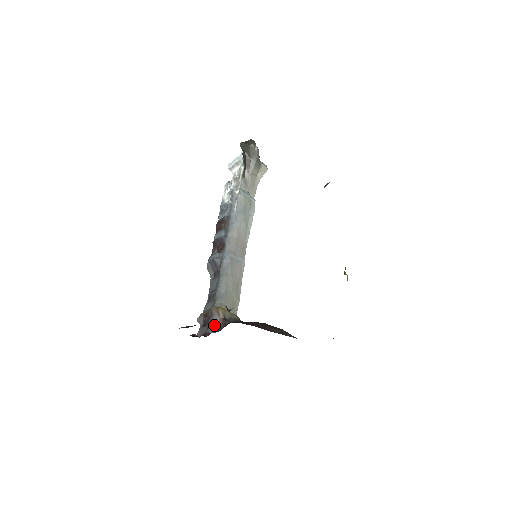
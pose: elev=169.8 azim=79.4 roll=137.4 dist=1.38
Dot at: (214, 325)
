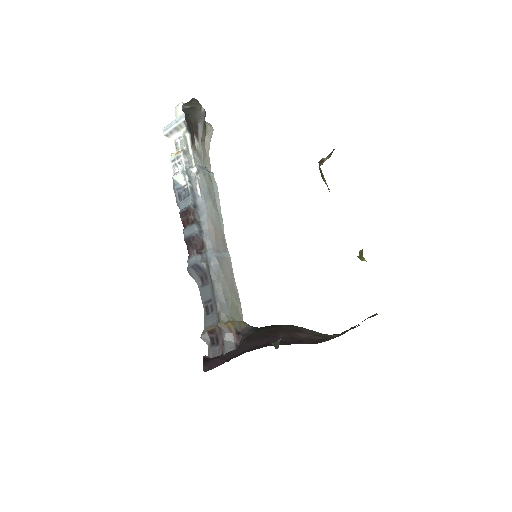
Dot at: (229, 343)
